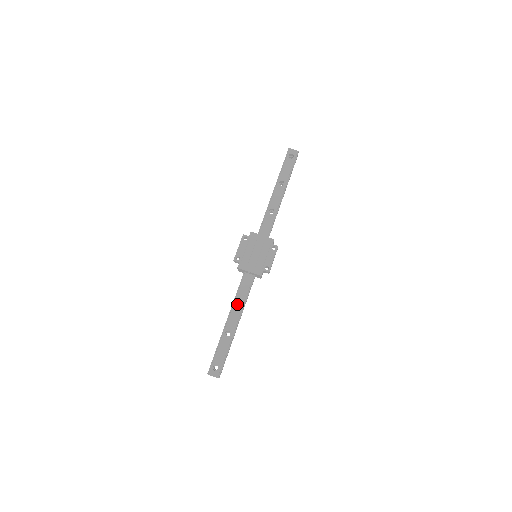
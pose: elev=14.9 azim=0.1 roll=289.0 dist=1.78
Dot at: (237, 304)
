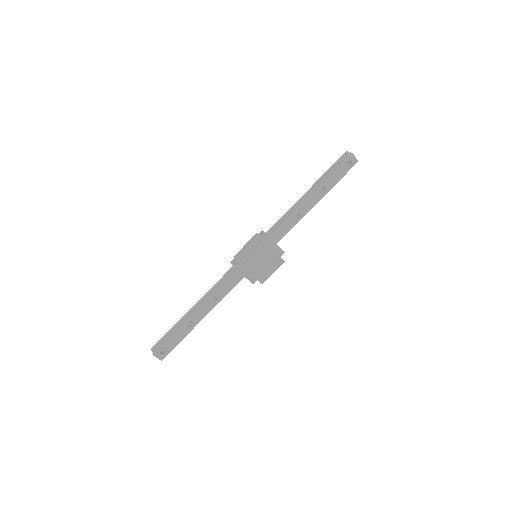
Dot at: (214, 299)
